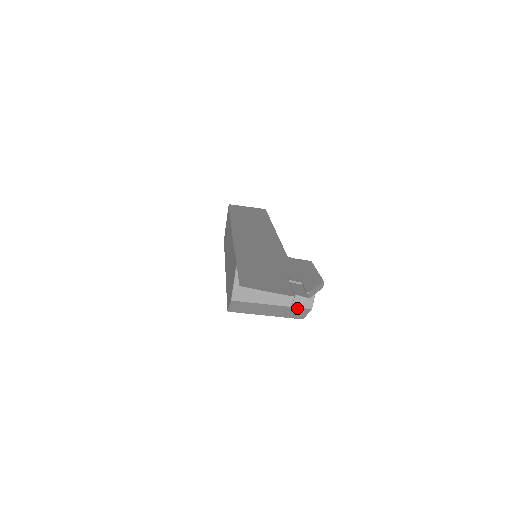
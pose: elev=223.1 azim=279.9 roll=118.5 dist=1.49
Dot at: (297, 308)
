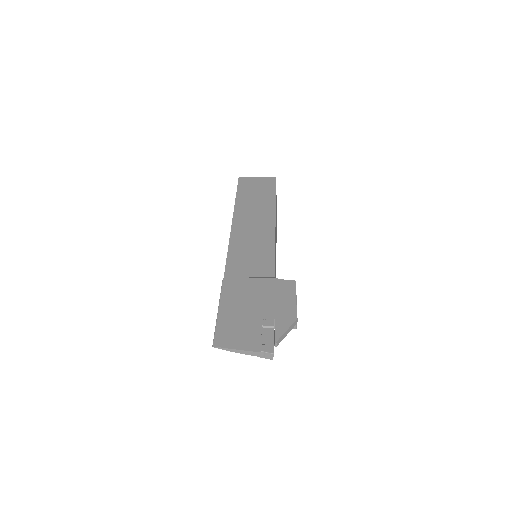
Dot at: occluded
